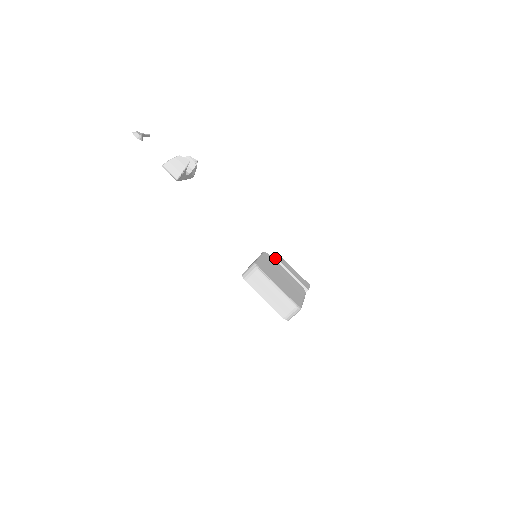
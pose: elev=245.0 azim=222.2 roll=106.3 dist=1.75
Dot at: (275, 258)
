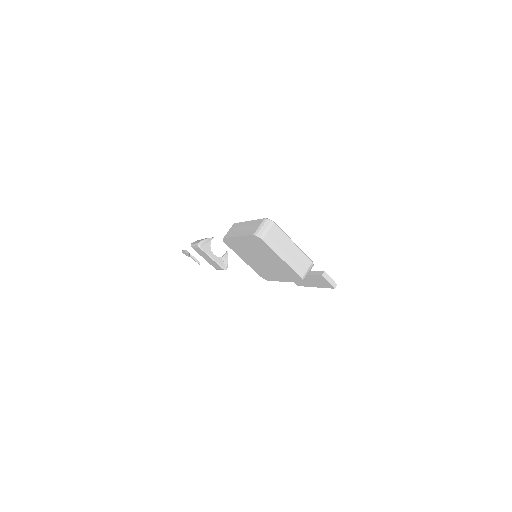
Dot at: occluded
